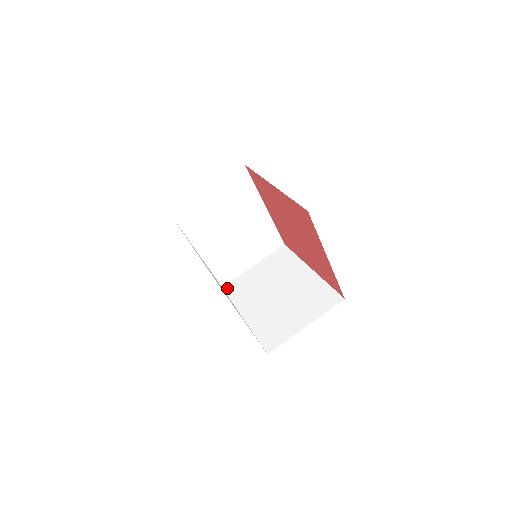
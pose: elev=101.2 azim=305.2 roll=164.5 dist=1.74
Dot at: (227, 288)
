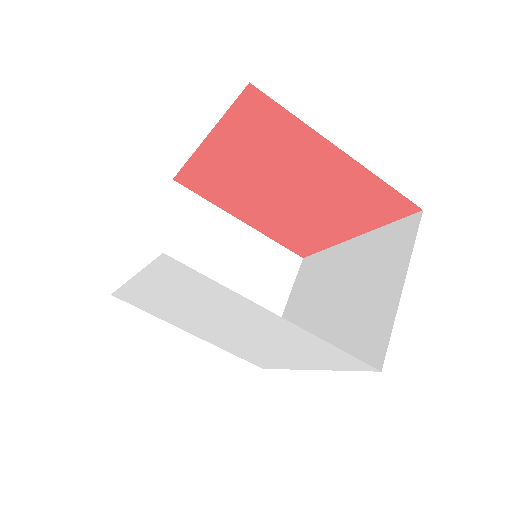
Dot at: occluded
